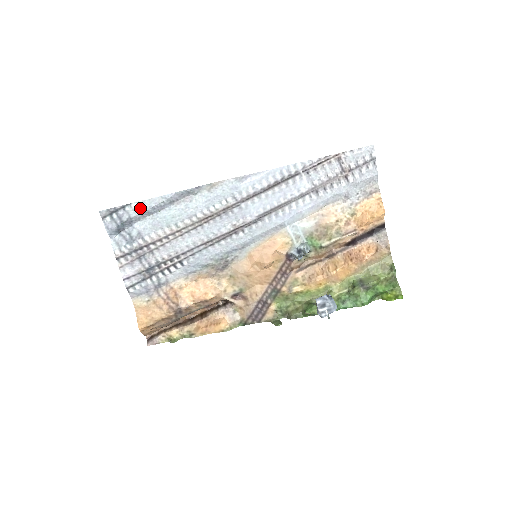
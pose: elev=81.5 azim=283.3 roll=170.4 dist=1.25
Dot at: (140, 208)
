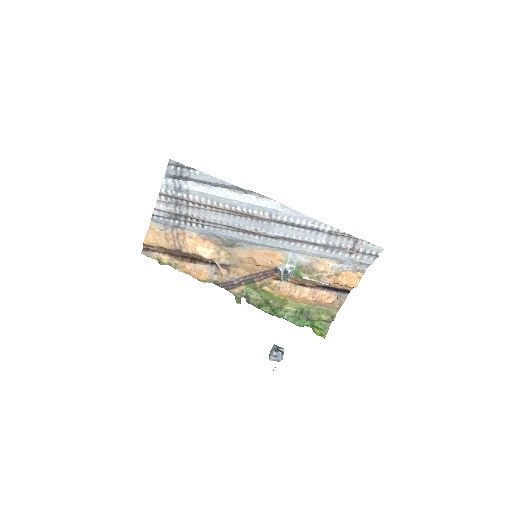
Dot at: (201, 176)
